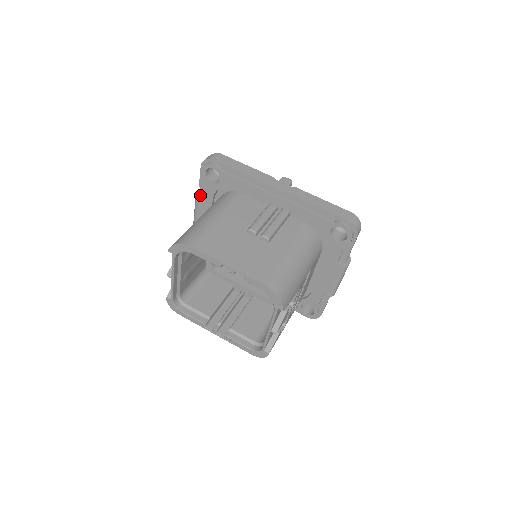
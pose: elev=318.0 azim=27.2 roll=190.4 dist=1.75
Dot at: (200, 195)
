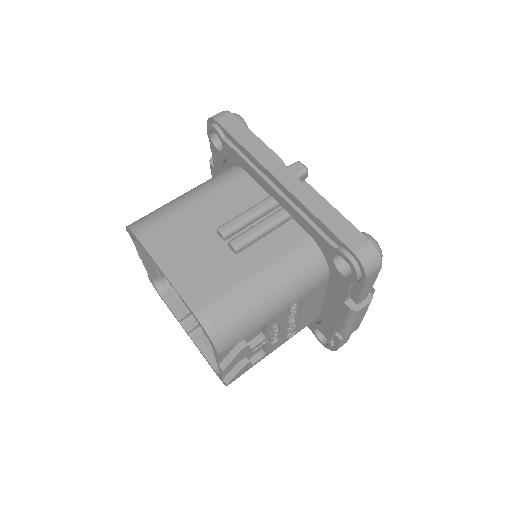
Dot at: occluded
